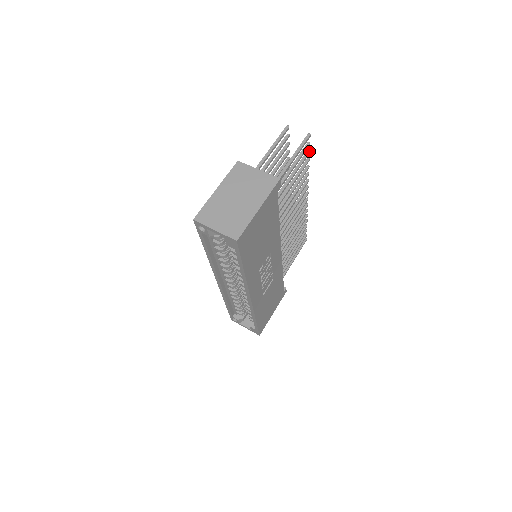
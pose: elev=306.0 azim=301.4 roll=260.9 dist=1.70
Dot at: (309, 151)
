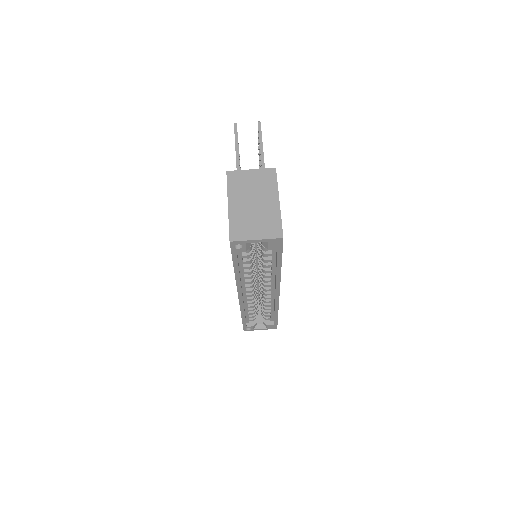
Dot at: occluded
